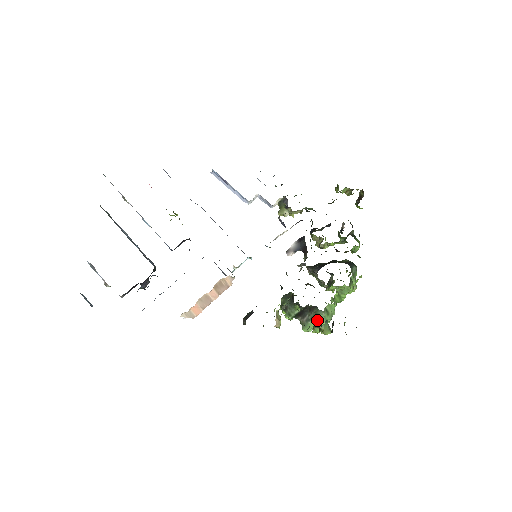
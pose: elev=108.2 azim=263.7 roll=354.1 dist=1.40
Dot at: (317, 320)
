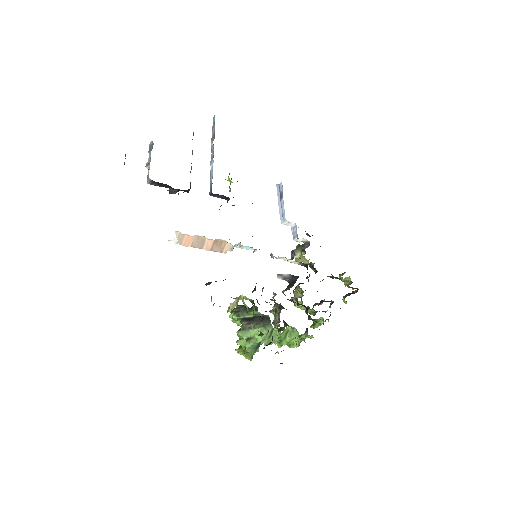
Dot at: (259, 333)
